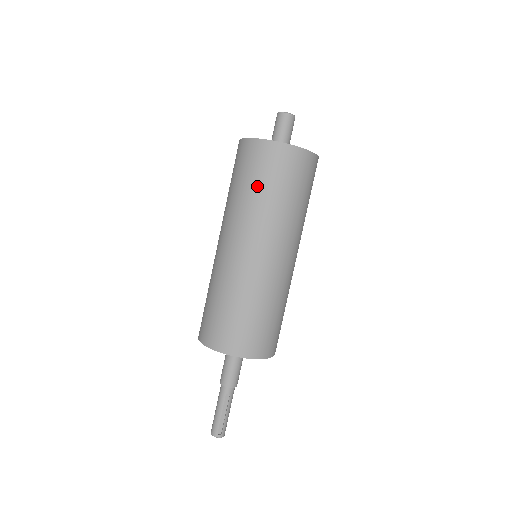
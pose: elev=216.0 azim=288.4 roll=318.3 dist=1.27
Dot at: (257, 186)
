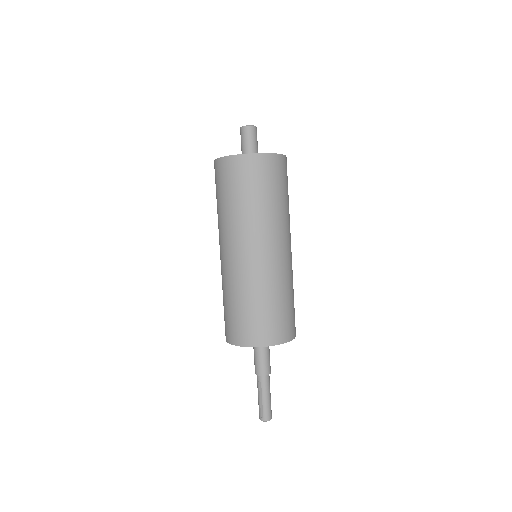
Dot at: (217, 199)
